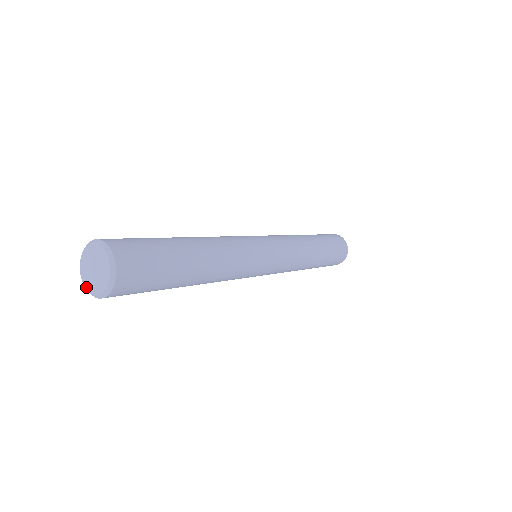
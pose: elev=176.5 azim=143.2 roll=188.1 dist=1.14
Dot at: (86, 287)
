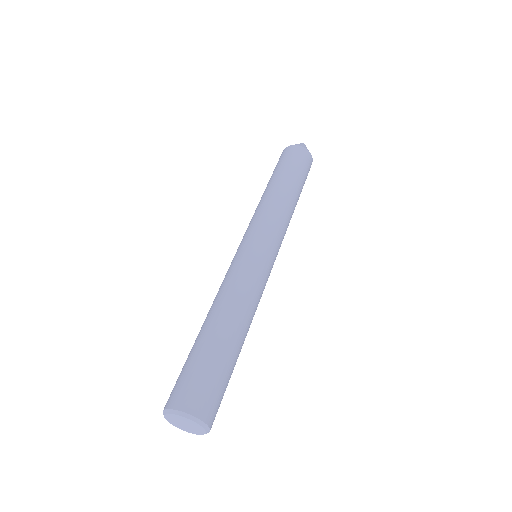
Dot at: (189, 432)
